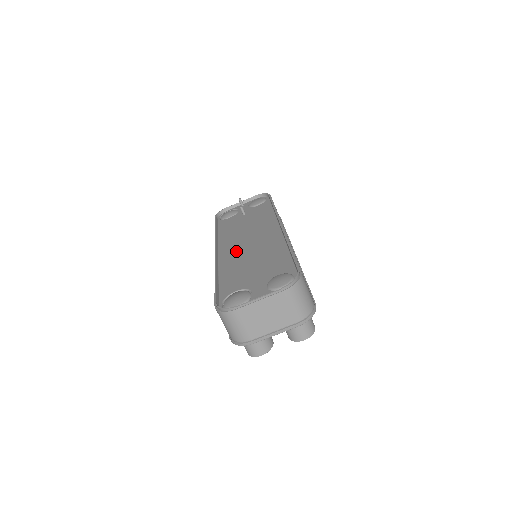
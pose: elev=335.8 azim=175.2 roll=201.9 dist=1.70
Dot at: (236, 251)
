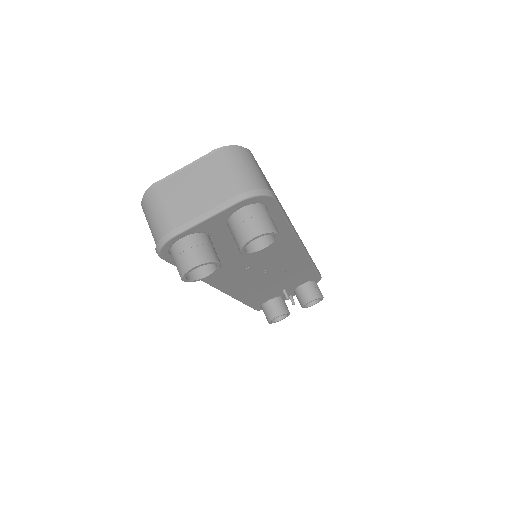
Dot at: occluded
